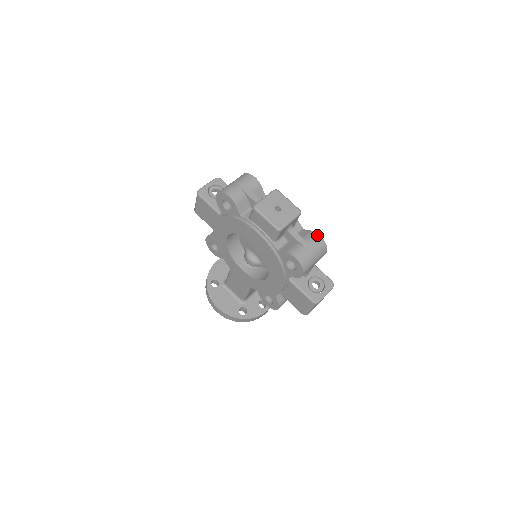
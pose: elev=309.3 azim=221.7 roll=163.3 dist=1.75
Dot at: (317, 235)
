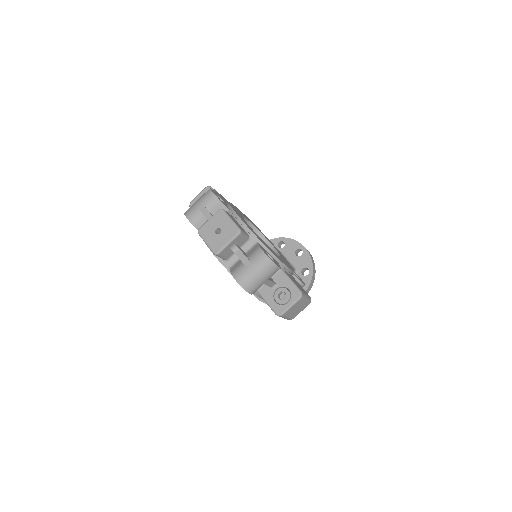
Dot at: (261, 252)
